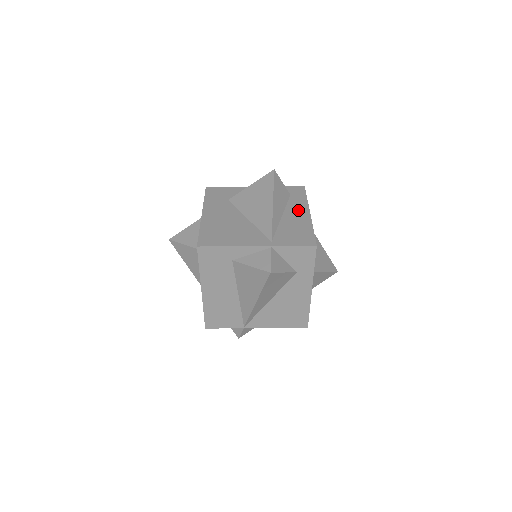
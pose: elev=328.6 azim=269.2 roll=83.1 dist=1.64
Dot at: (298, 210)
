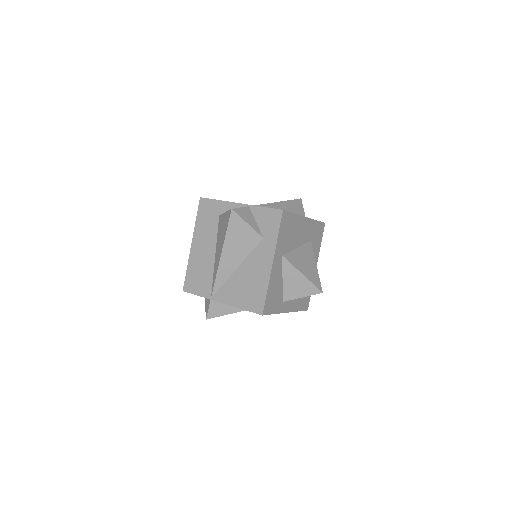
Dot at: occluded
